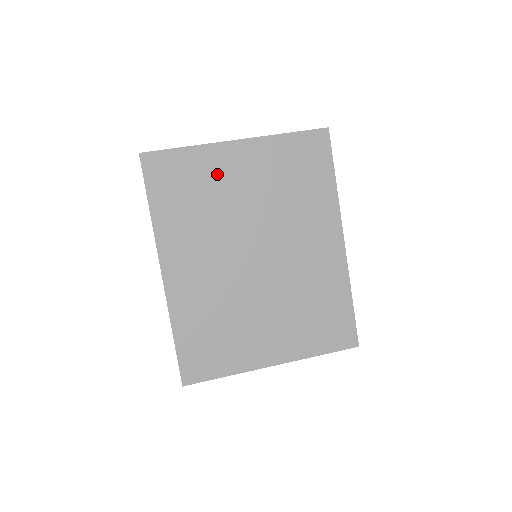
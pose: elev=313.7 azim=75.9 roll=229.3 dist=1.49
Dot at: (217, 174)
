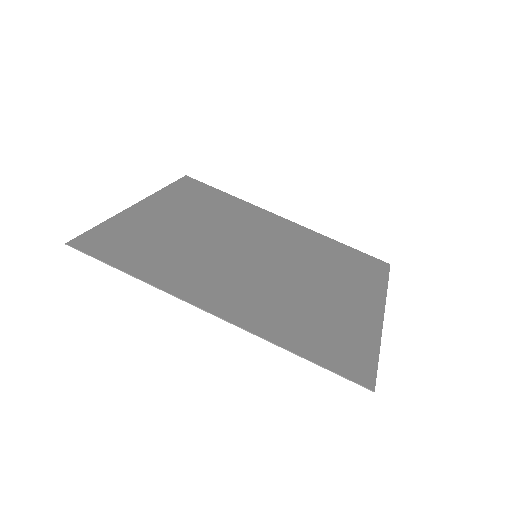
Dot at: (153, 226)
